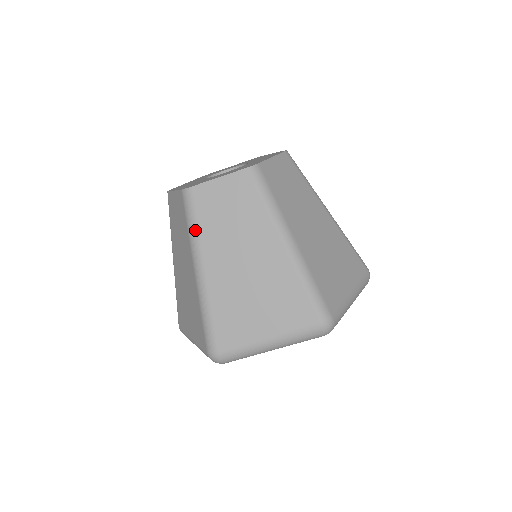
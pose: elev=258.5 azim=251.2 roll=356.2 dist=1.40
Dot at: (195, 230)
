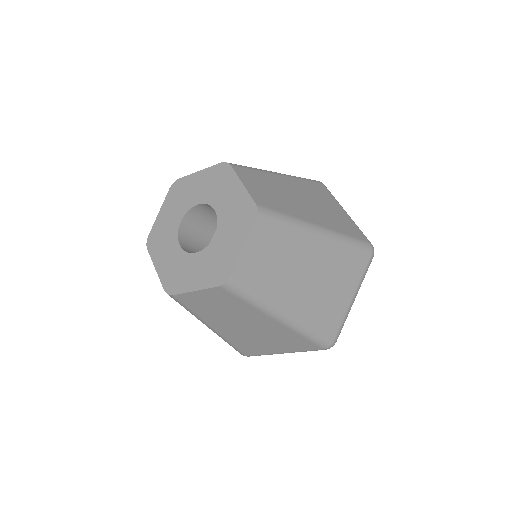
Dot at: (193, 314)
